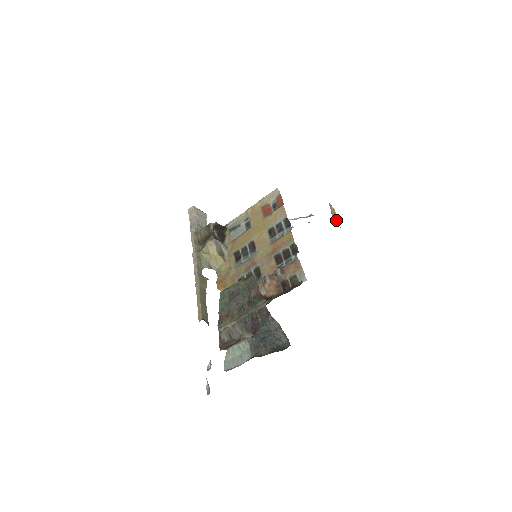
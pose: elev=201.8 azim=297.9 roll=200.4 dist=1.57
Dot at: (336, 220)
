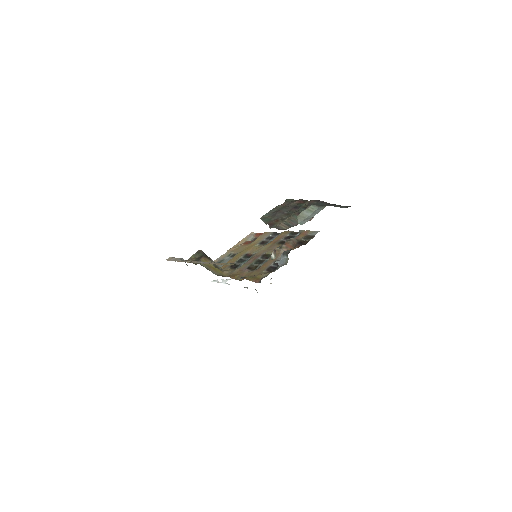
Dot at: occluded
